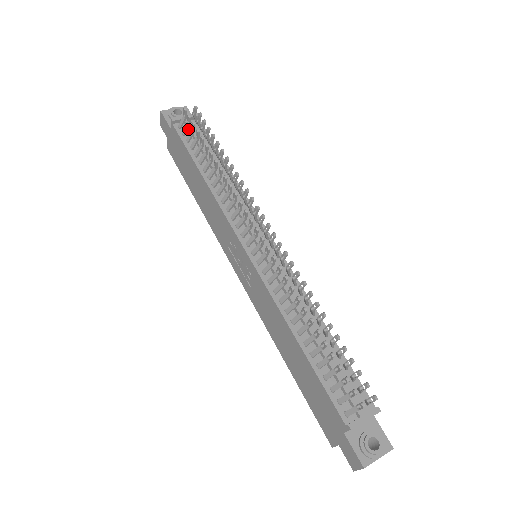
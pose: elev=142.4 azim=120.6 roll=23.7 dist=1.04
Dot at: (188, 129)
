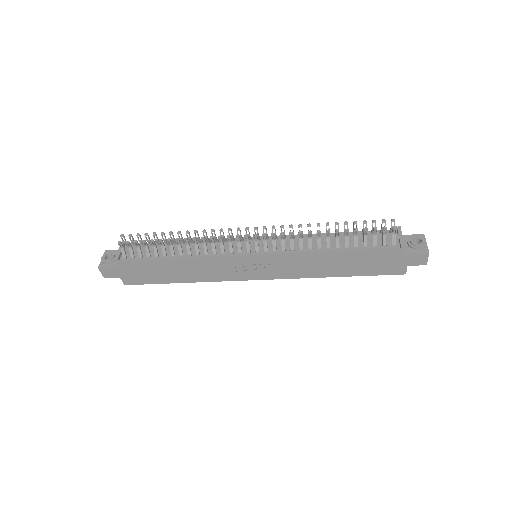
Dot at: (133, 251)
